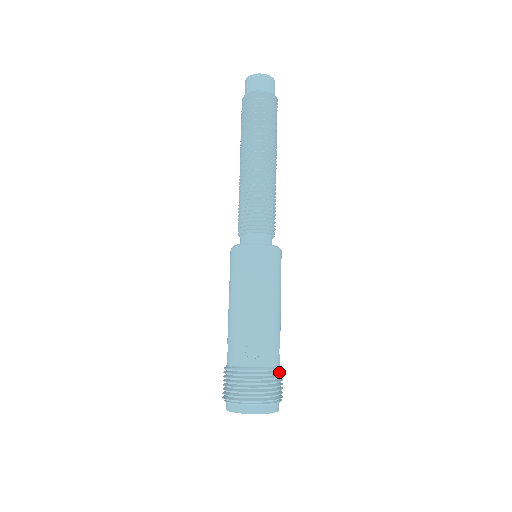
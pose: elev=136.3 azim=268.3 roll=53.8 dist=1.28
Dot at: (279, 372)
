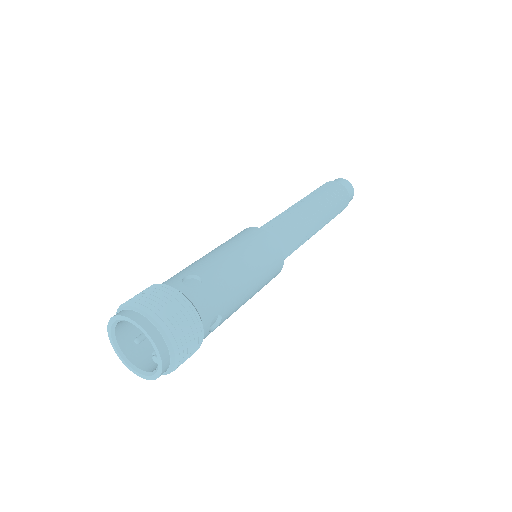
Dot at: (199, 323)
